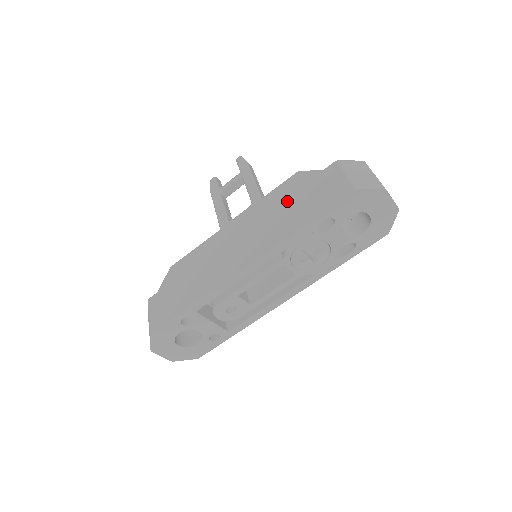
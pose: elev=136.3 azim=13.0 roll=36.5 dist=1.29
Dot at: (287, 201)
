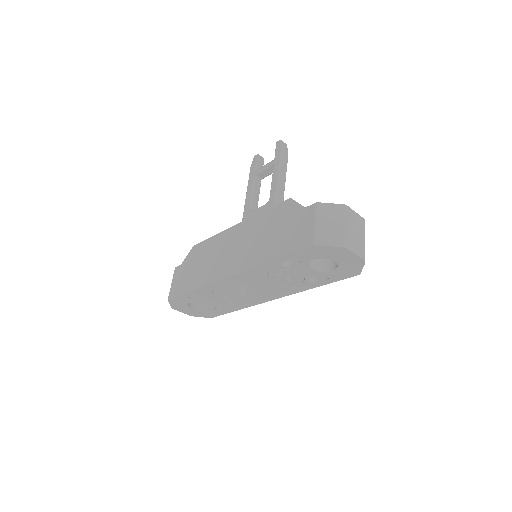
Dot at: (273, 227)
